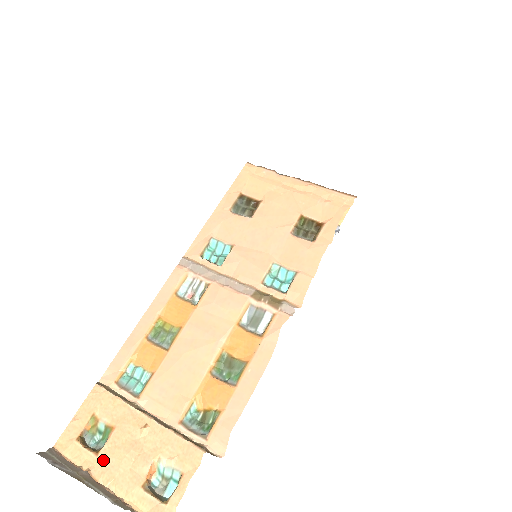
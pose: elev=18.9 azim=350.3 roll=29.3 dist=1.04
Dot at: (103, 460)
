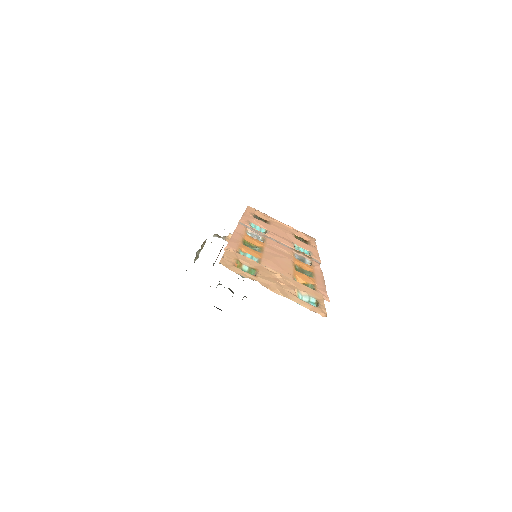
Dot at: (262, 280)
